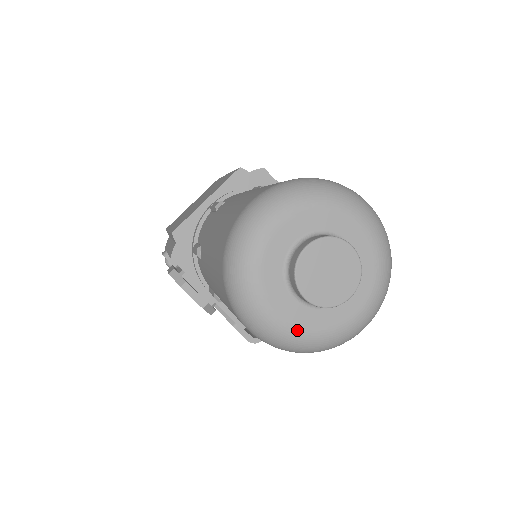
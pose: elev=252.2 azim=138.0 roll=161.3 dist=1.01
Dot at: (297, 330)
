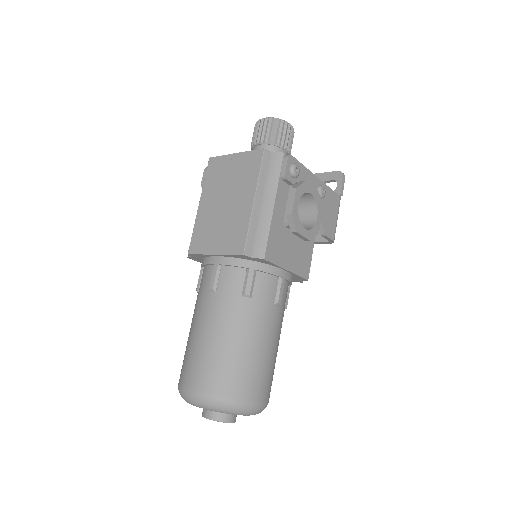
Dot at: occluded
